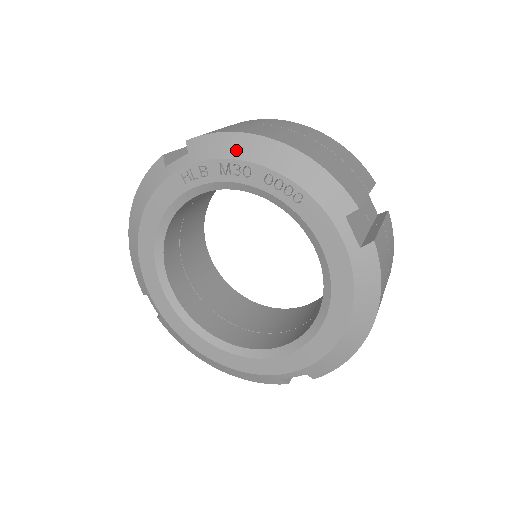
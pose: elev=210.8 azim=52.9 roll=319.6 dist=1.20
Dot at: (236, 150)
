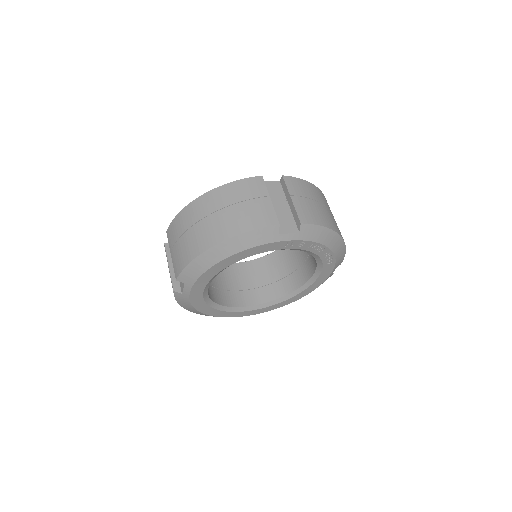
Dot at: (325, 239)
